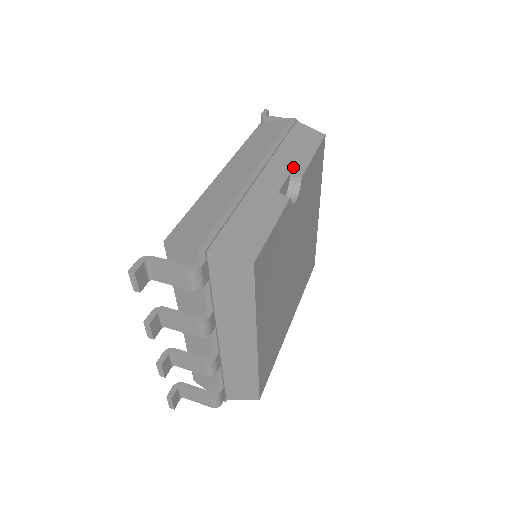
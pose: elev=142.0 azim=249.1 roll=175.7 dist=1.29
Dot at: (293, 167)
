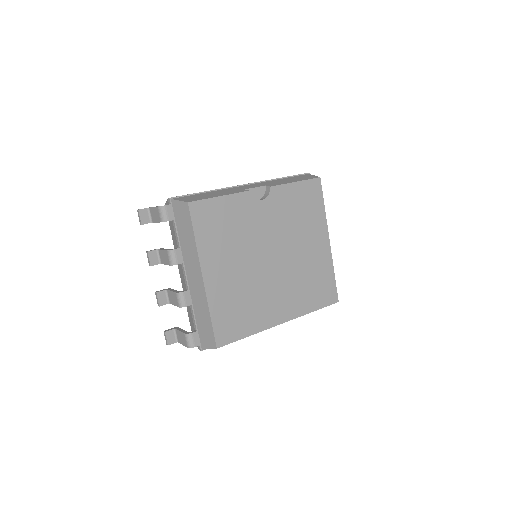
Dot at: (272, 184)
